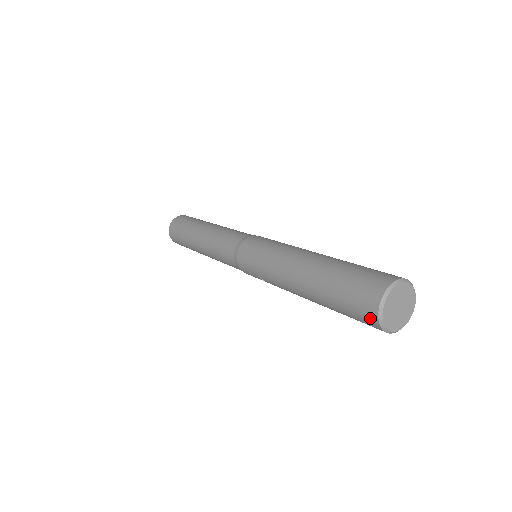
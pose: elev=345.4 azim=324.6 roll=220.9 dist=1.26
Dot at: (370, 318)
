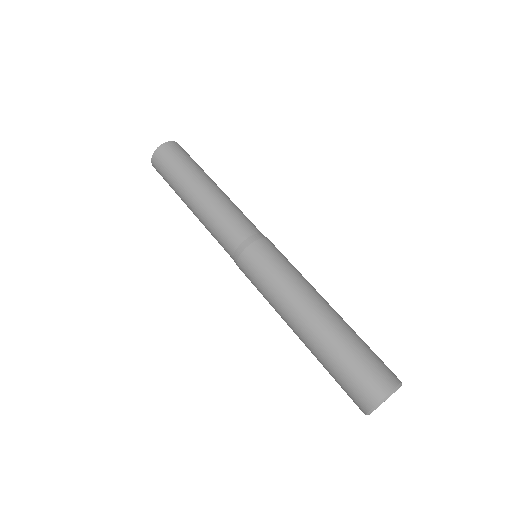
Dot at: (359, 407)
